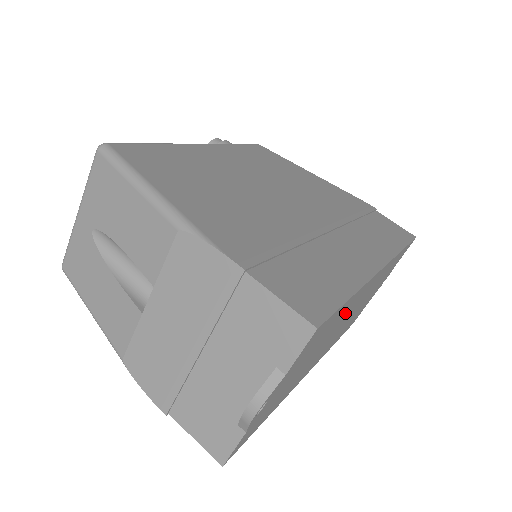
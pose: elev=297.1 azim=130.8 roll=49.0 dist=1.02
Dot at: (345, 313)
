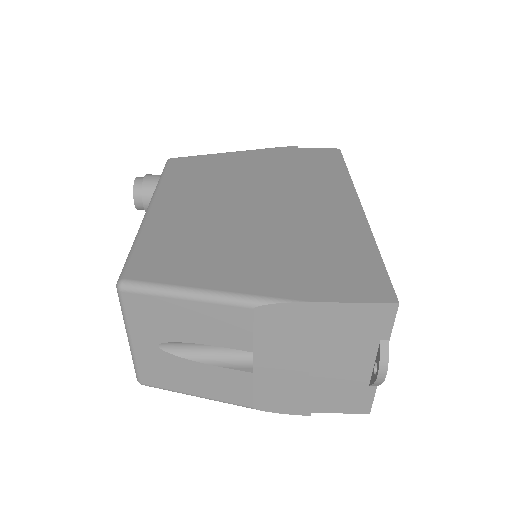
Dot at: occluded
